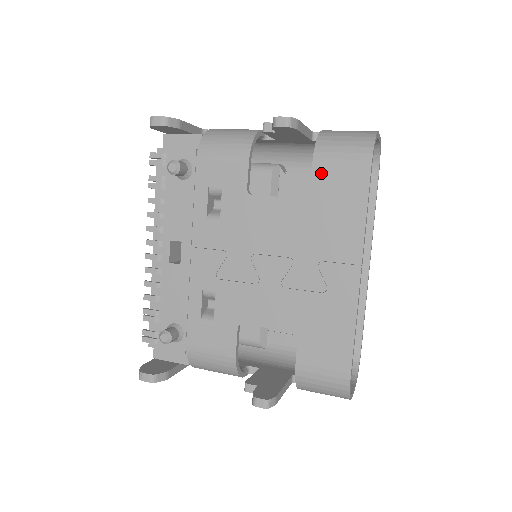
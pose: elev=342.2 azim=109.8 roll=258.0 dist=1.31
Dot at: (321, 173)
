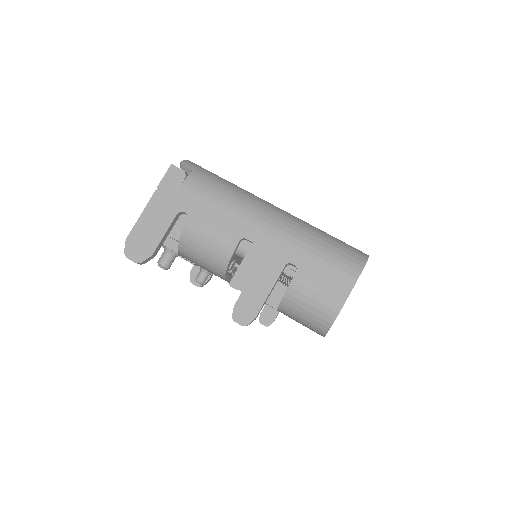
Dot at: occluded
